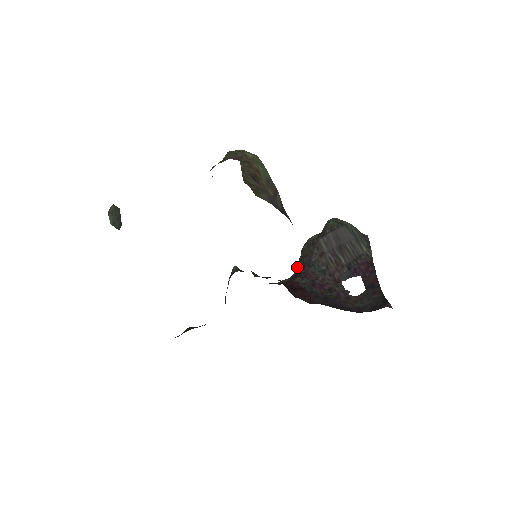
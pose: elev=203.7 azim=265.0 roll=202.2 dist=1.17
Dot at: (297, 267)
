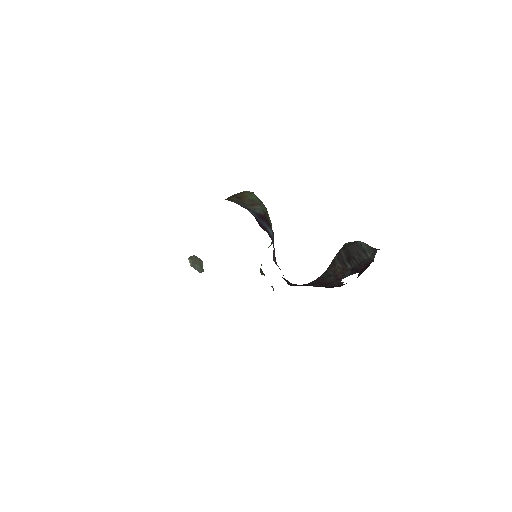
Dot at: occluded
